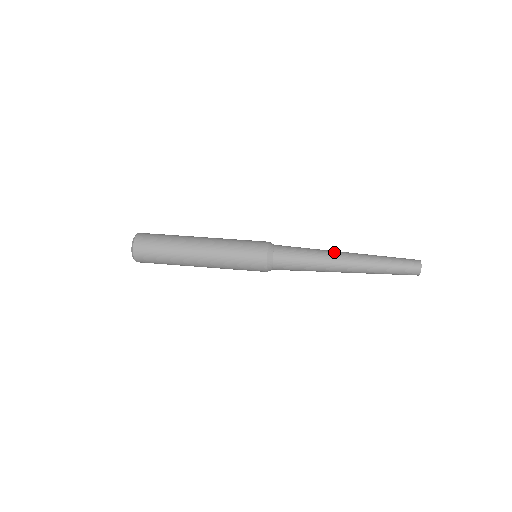
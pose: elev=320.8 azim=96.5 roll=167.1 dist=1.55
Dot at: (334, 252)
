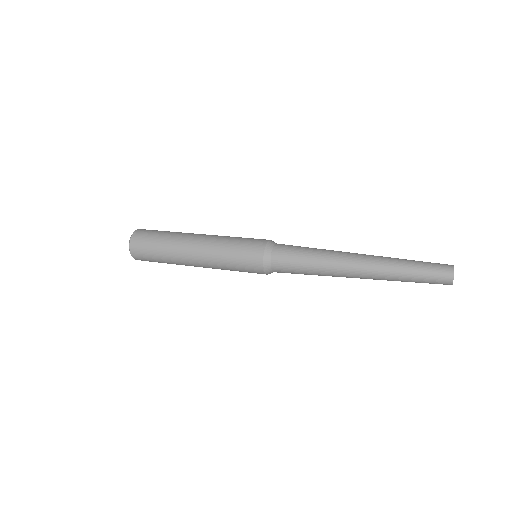
Dot at: (344, 252)
